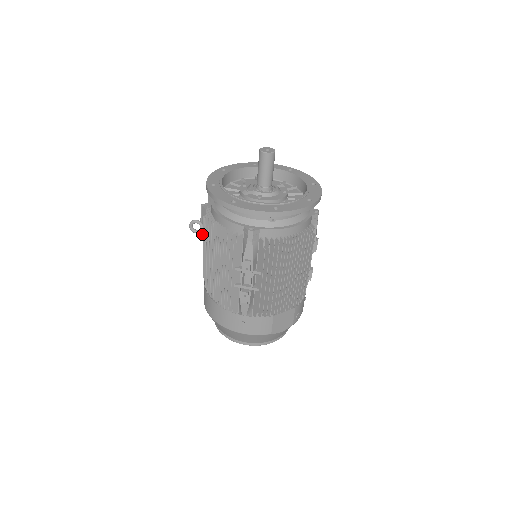
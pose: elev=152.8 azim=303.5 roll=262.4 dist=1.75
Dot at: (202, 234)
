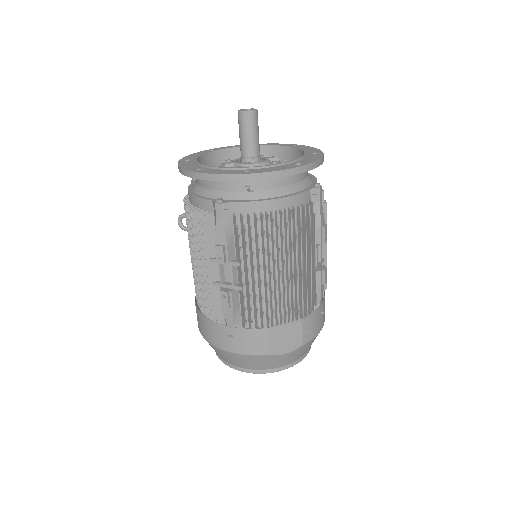
Dot at: occluded
